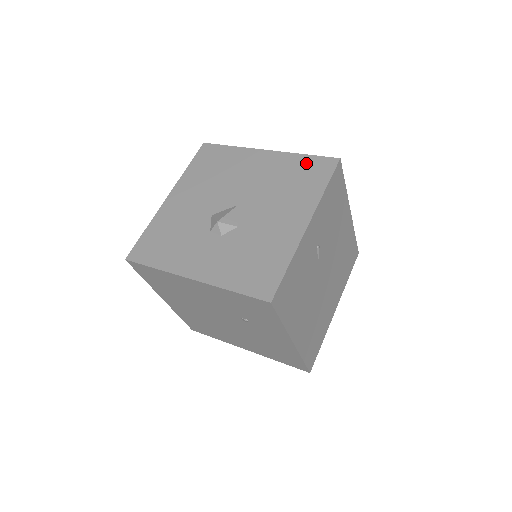
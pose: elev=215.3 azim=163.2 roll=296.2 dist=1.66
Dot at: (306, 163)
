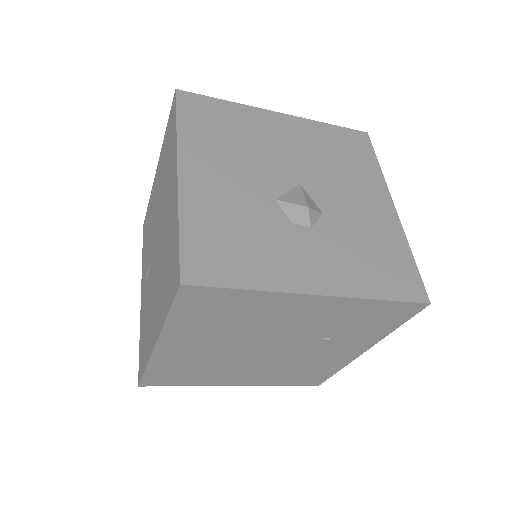
Dot at: (339, 134)
